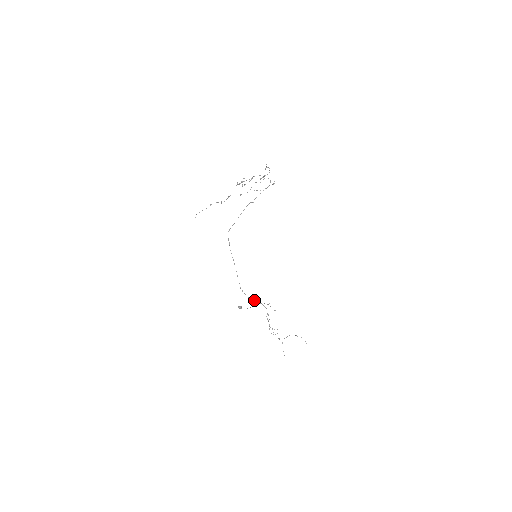
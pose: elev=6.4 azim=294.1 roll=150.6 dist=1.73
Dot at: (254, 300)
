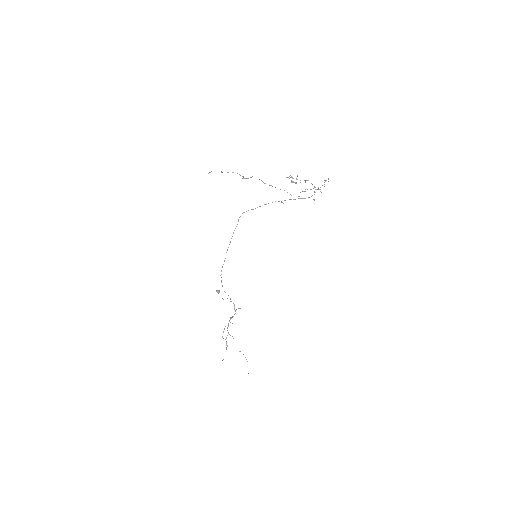
Dot at: occluded
